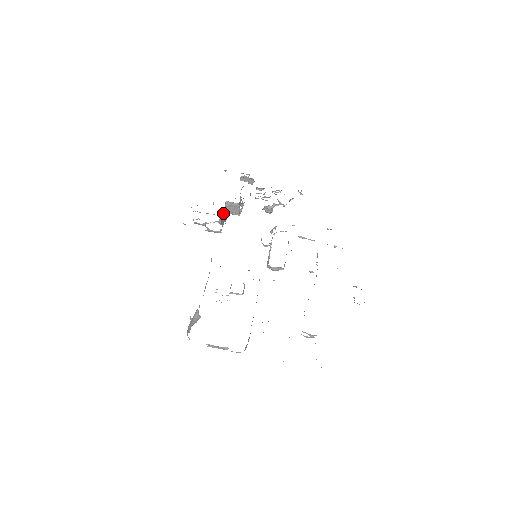
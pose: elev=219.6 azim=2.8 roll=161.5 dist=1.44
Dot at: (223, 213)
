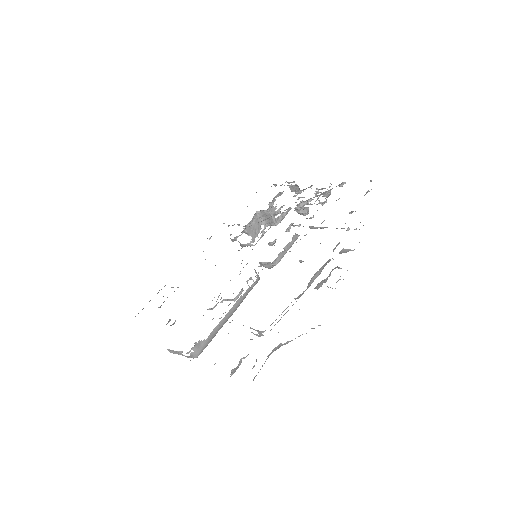
Dot at: (253, 223)
